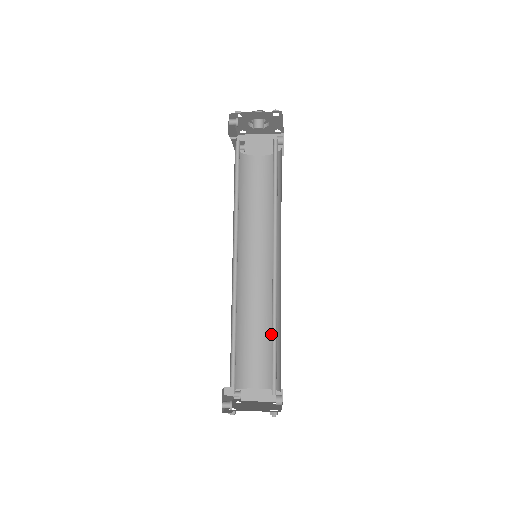
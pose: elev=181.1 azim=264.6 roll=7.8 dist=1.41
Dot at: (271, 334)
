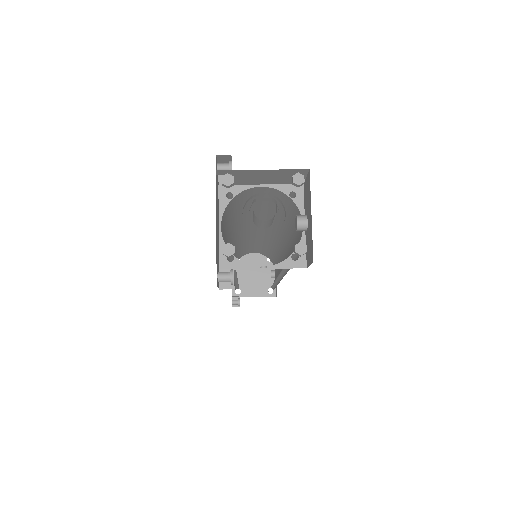
Dot at: (268, 248)
